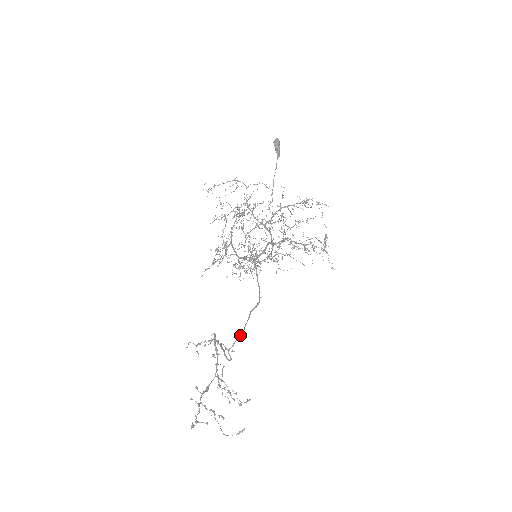
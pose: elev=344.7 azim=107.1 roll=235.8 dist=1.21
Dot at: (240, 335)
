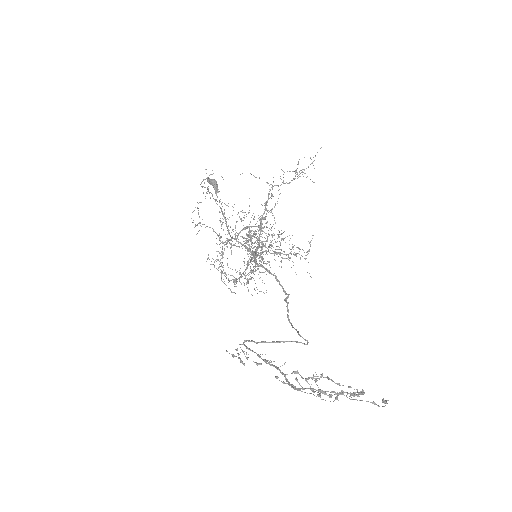
Dot at: occluded
